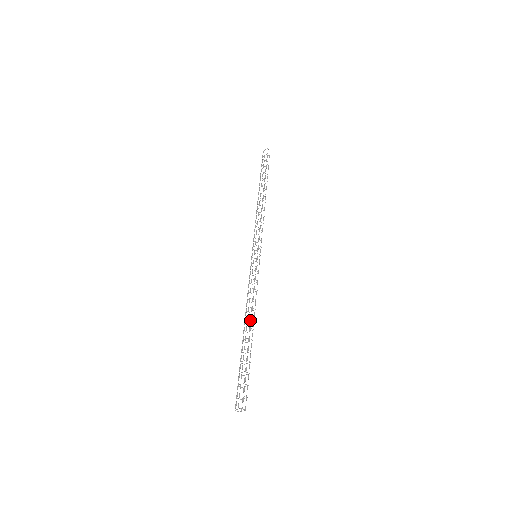
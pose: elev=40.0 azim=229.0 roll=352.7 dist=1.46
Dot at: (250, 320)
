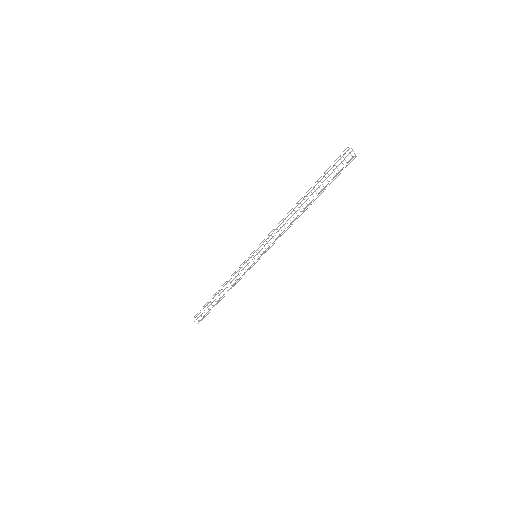
Dot at: occluded
